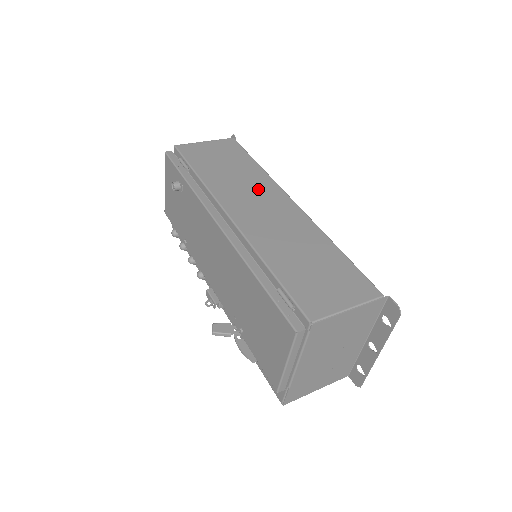
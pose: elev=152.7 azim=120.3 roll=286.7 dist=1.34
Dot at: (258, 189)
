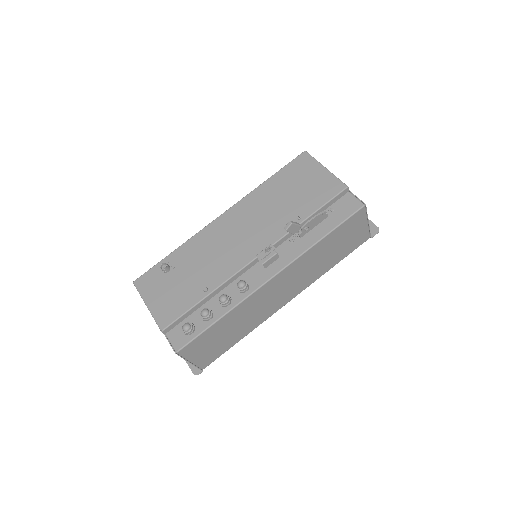
Dot at: occluded
